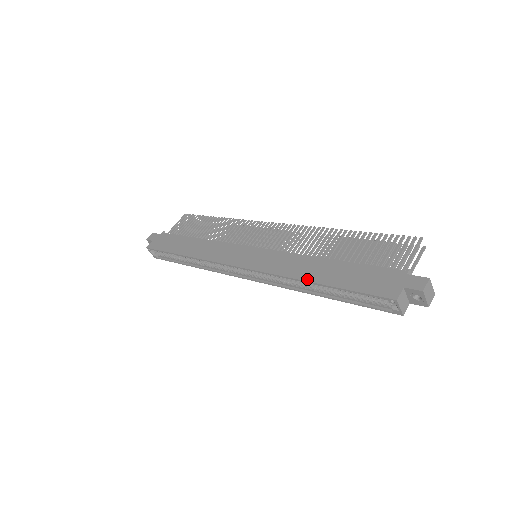
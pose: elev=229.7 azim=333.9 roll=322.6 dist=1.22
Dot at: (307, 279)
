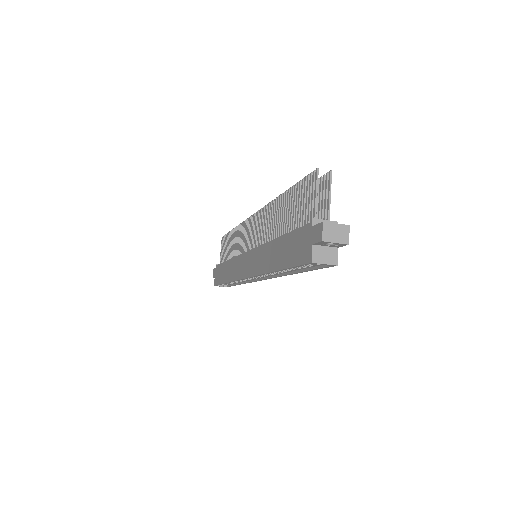
Dot at: (271, 270)
